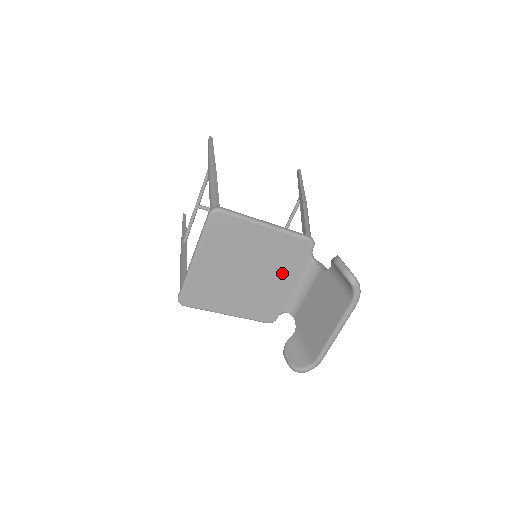
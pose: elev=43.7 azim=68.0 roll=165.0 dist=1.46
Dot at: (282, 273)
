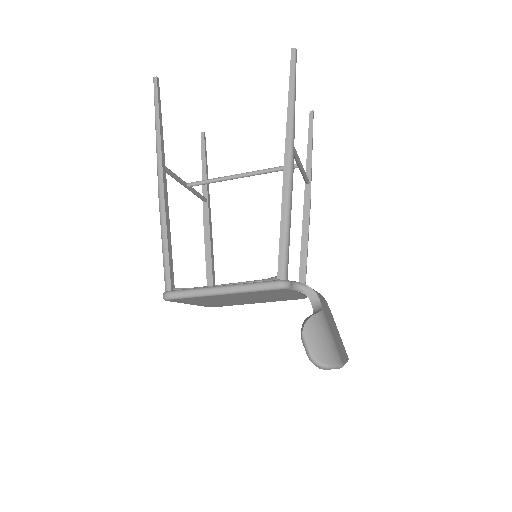
Dot at: (277, 295)
